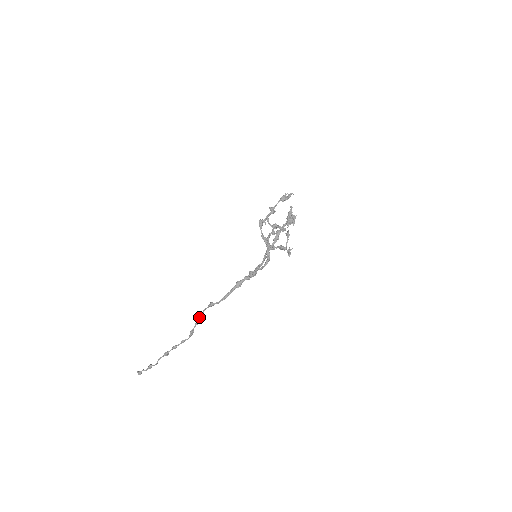
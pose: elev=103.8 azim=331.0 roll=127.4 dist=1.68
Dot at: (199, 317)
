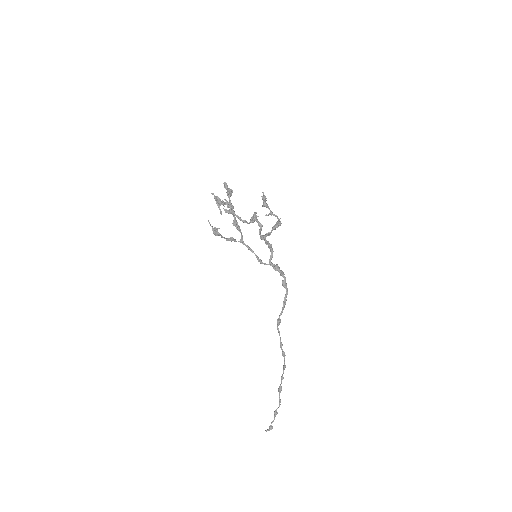
Dot at: (280, 340)
